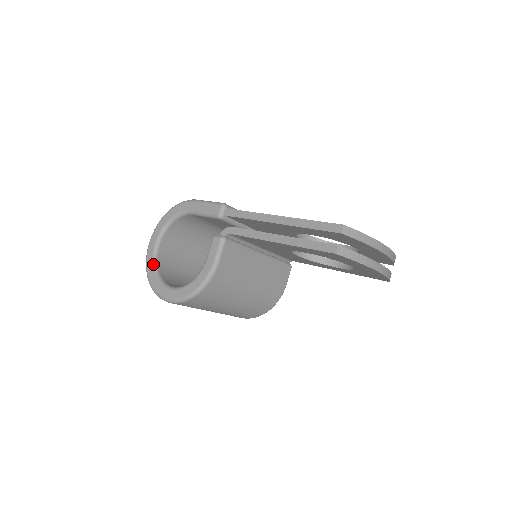
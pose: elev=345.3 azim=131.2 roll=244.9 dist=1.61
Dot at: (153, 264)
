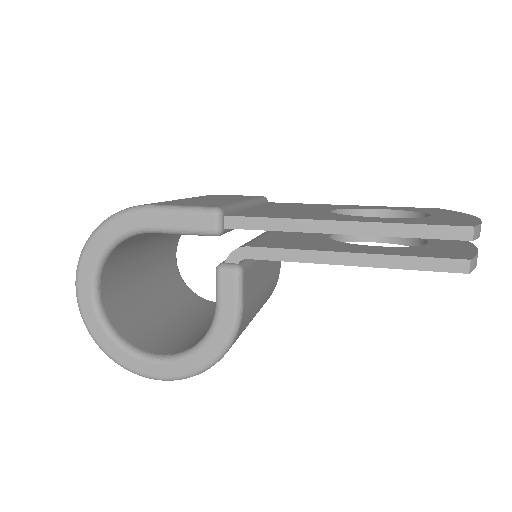
Dot at: (103, 326)
